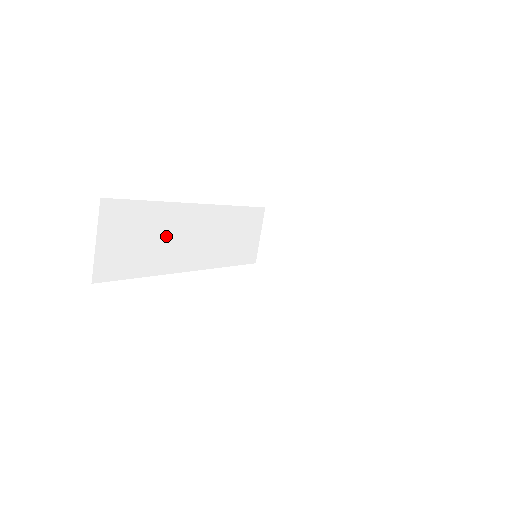
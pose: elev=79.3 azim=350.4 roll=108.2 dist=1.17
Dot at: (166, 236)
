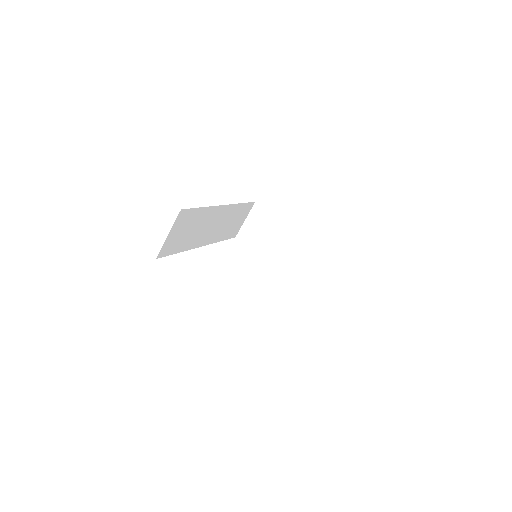
Dot at: (200, 227)
